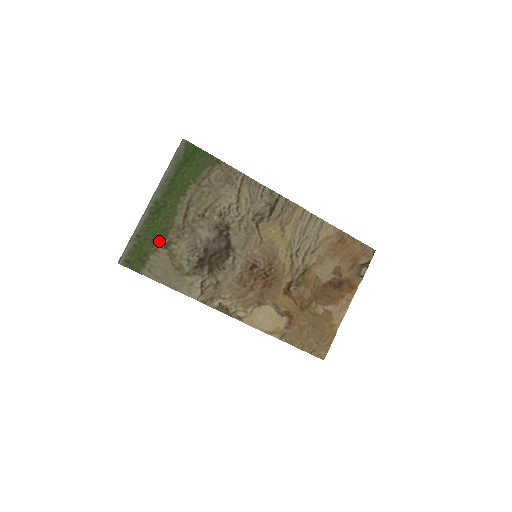
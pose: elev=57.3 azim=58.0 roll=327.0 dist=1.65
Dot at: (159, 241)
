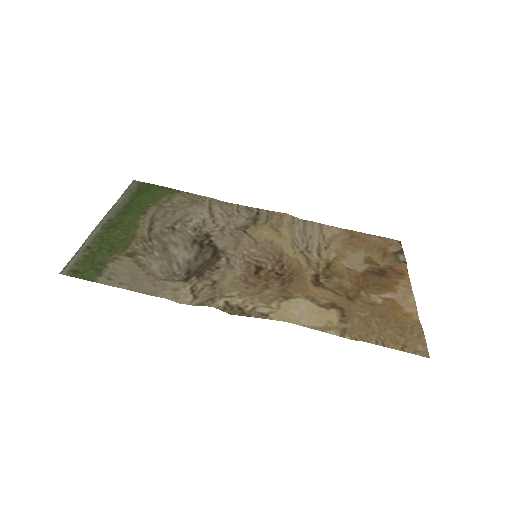
Dot at: (119, 250)
